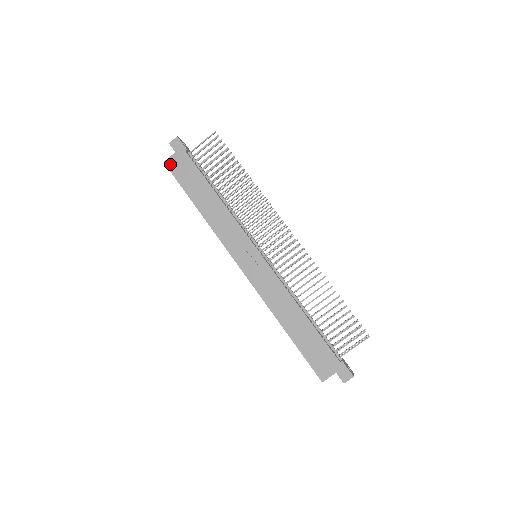
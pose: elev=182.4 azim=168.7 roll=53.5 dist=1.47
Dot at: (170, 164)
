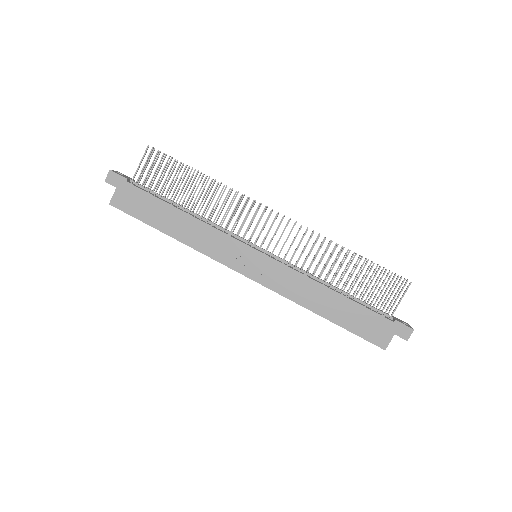
Dot at: (117, 203)
